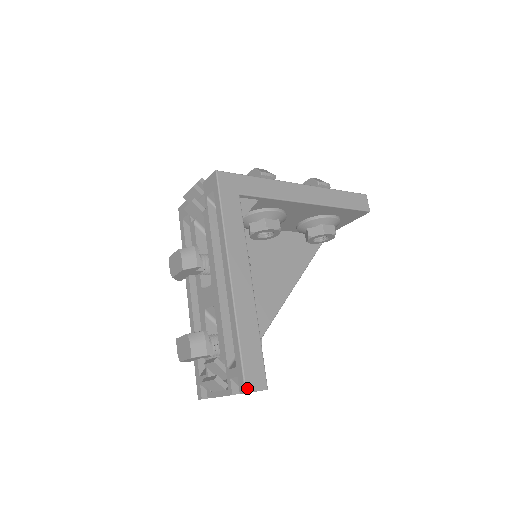
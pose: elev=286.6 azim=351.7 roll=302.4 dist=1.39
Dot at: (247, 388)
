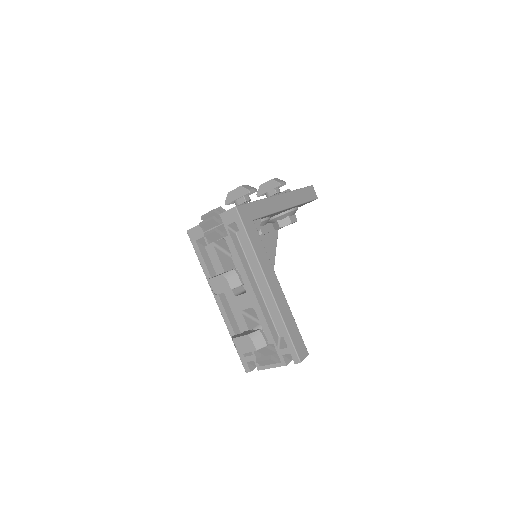
Dot at: (300, 359)
